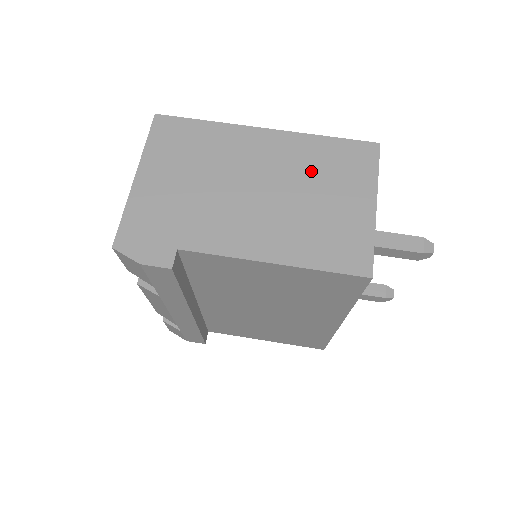
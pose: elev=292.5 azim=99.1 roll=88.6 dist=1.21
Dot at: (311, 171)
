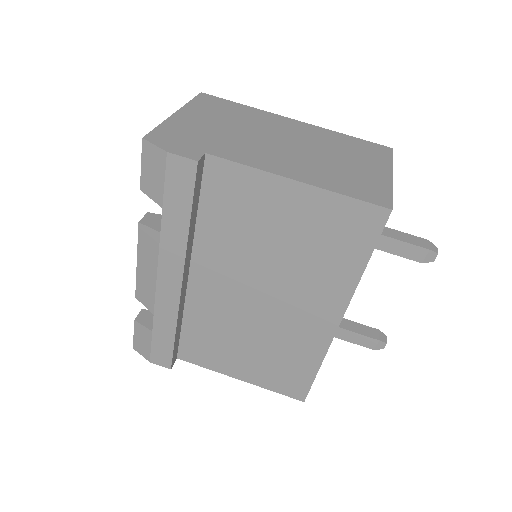
Dot at: (333, 146)
